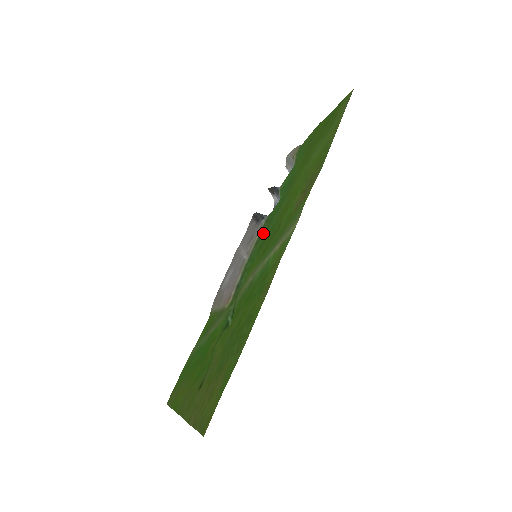
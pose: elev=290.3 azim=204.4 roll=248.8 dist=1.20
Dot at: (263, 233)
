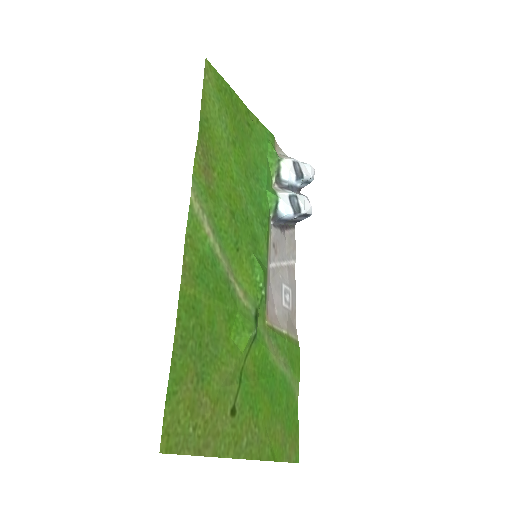
Dot at: (266, 233)
